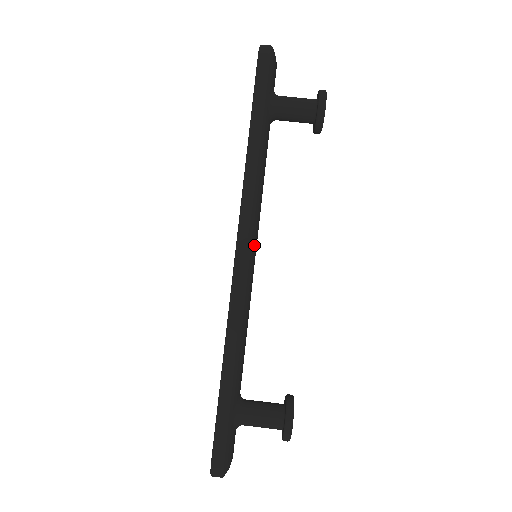
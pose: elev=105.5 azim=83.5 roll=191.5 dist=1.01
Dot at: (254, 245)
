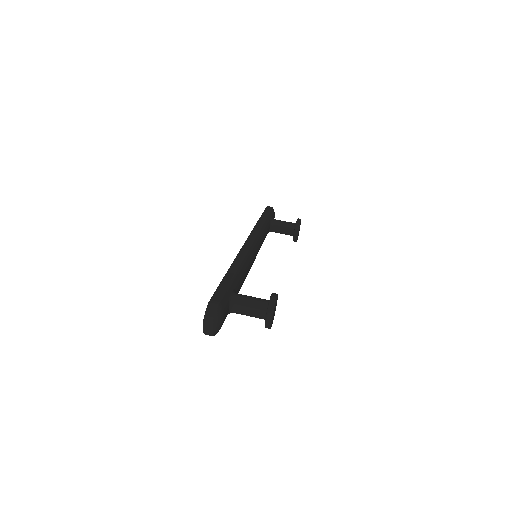
Dot at: (256, 247)
